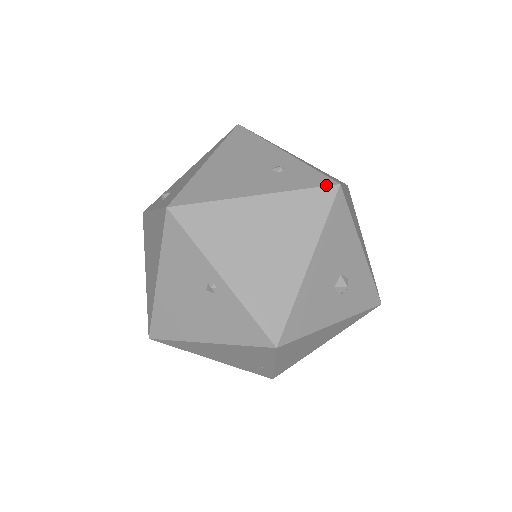
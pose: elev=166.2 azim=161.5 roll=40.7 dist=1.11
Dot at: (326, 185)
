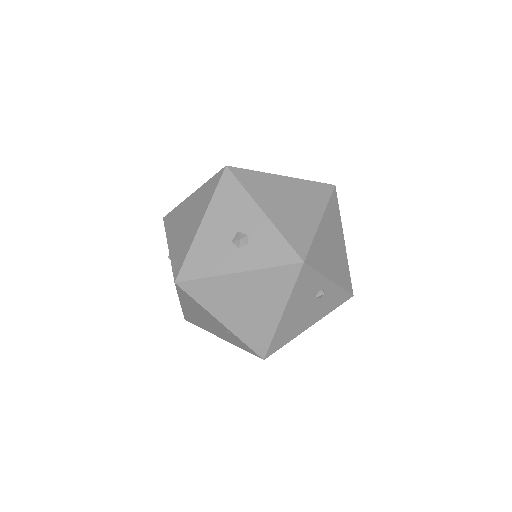
Dot at: (220, 170)
